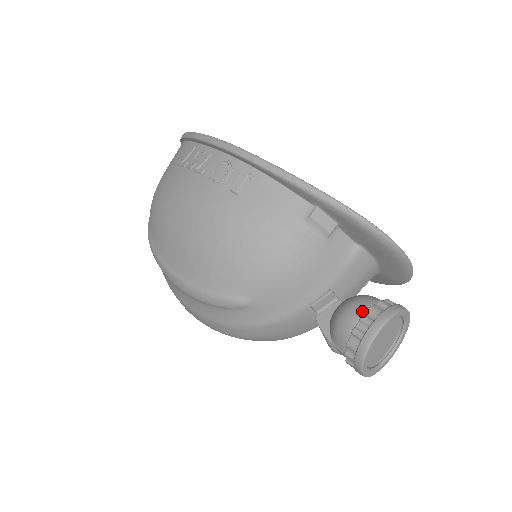
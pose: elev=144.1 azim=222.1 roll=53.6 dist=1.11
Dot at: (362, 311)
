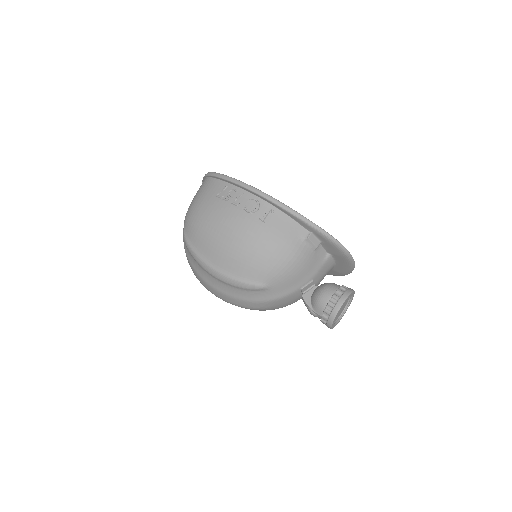
Dot at: (333, 292)
